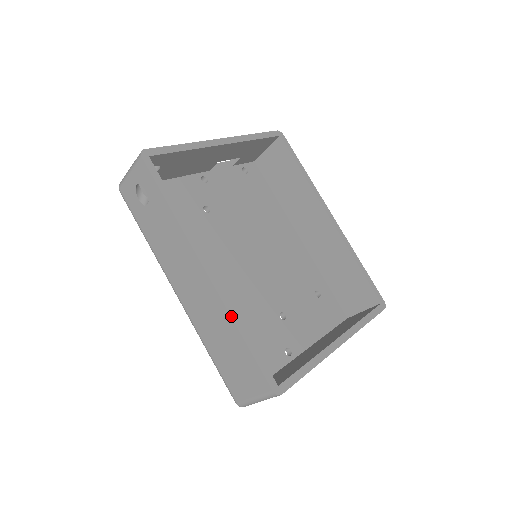
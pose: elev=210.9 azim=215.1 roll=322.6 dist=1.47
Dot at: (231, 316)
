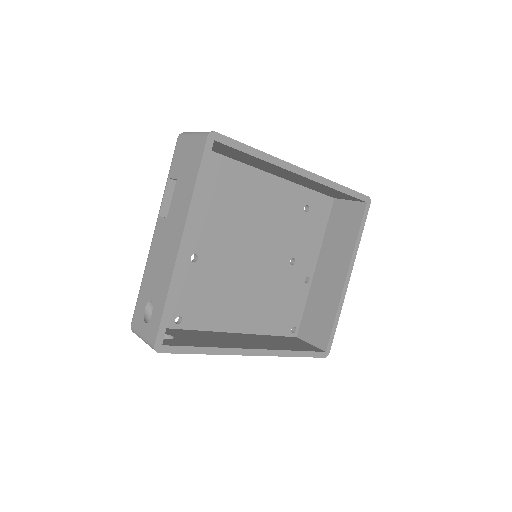
Dot at: (284, 356)
